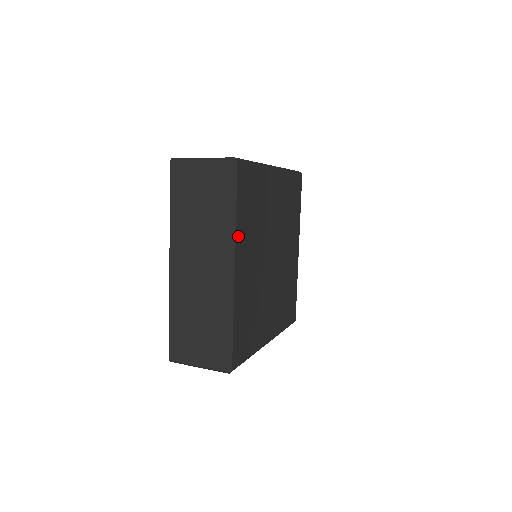
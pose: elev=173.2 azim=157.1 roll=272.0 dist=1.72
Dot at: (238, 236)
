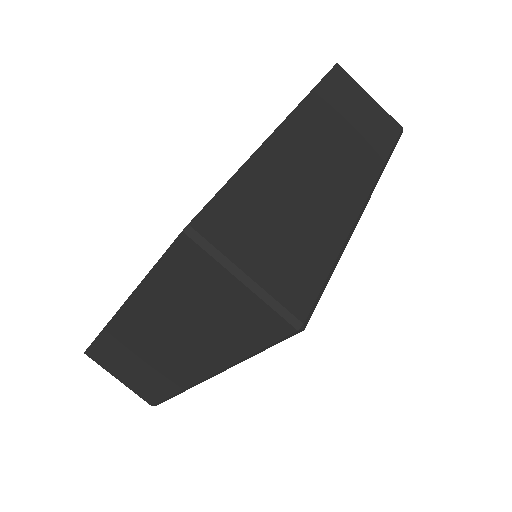
Dot at: occluded
